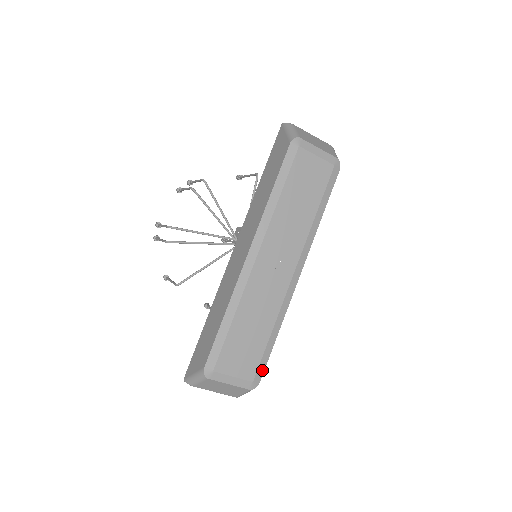
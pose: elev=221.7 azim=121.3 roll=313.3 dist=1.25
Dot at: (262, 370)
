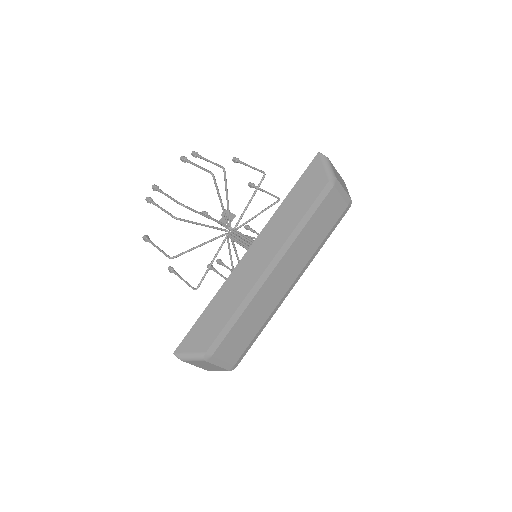
Dot at: (243, 356)
